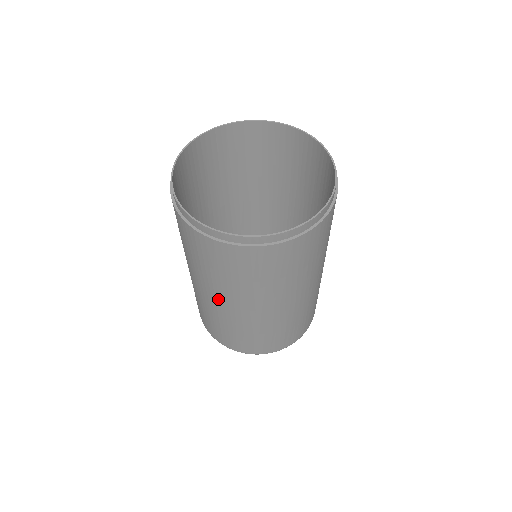
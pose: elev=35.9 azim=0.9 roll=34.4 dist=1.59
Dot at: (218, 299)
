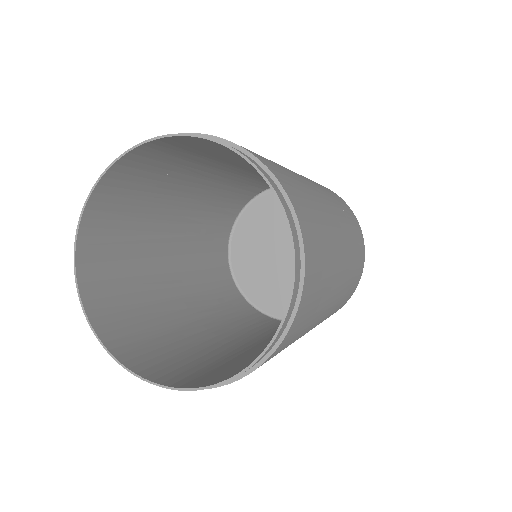
Dot at: occluded
